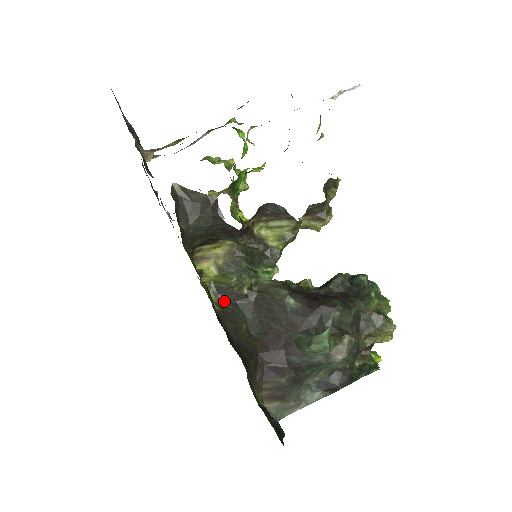
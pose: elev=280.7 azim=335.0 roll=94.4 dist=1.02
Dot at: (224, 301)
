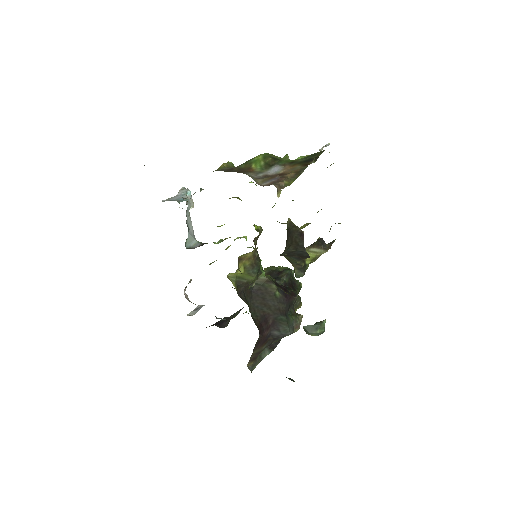
Dot at: (240, 292)
